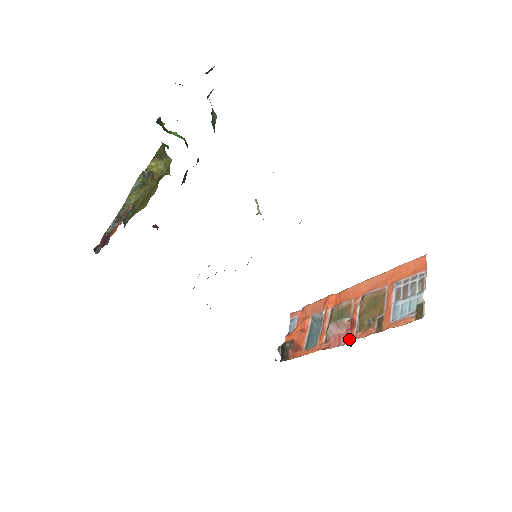
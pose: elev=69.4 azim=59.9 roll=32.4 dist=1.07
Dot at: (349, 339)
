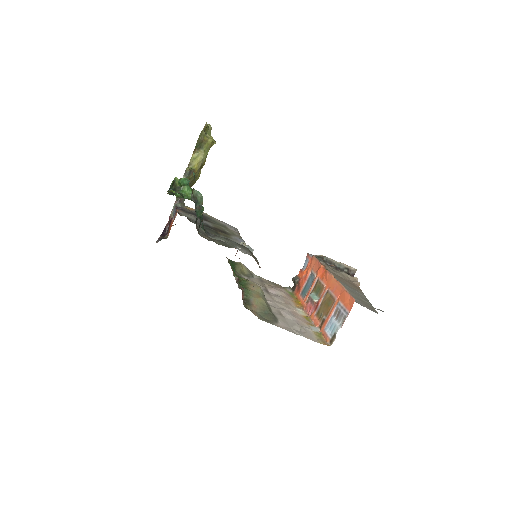
Dot at: (311, 316)
